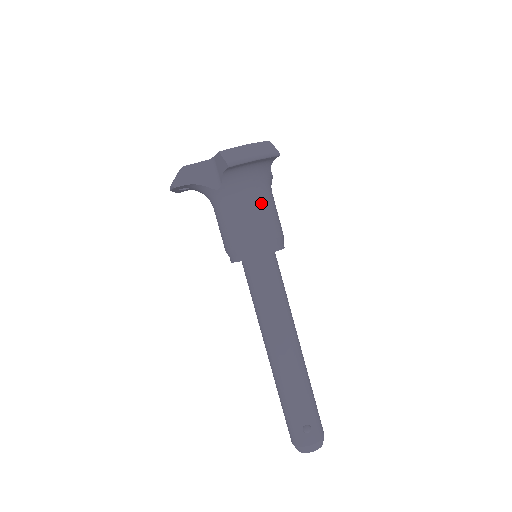
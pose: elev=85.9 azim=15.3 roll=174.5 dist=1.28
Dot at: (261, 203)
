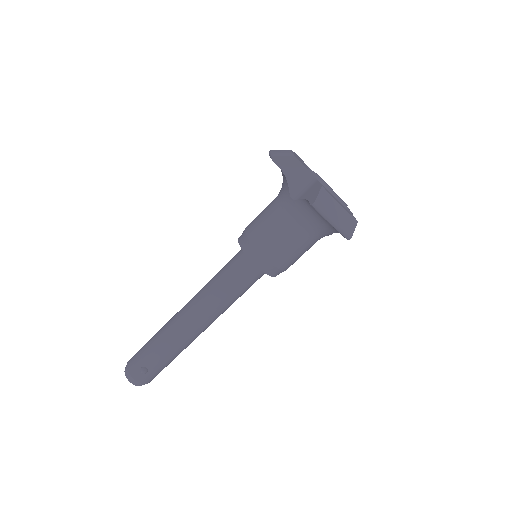
Dot at: (301, 241)
